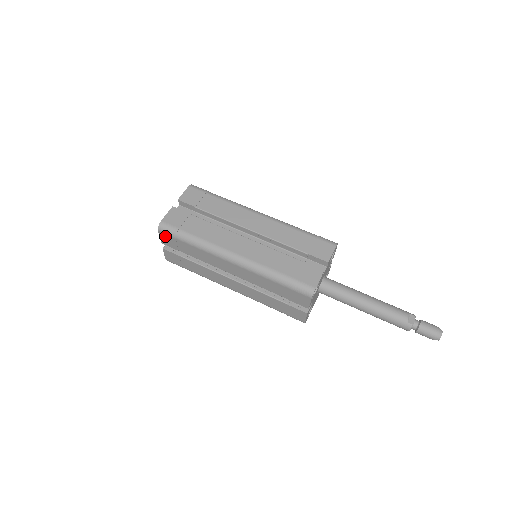
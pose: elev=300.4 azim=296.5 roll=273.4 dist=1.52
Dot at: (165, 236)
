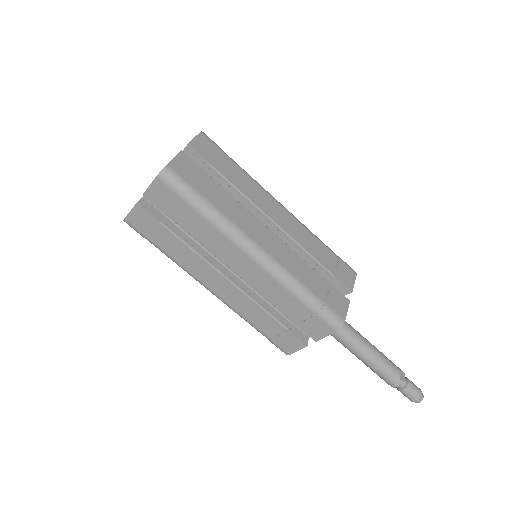
Dot at: (162, 188)
